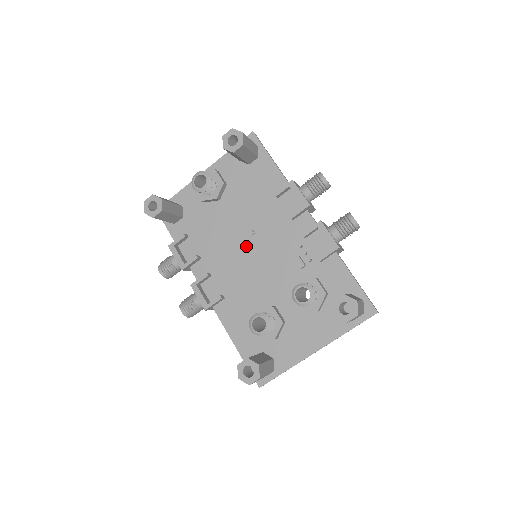
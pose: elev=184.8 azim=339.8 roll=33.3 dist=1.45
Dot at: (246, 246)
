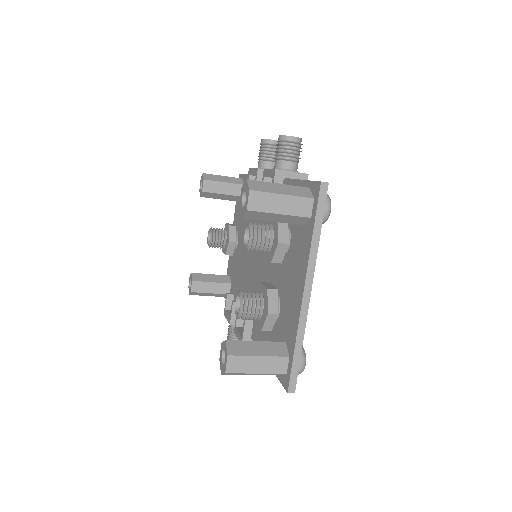
Dot at: (253, 257)
